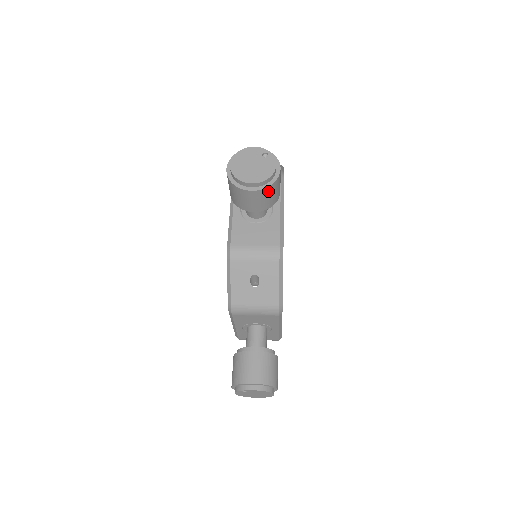
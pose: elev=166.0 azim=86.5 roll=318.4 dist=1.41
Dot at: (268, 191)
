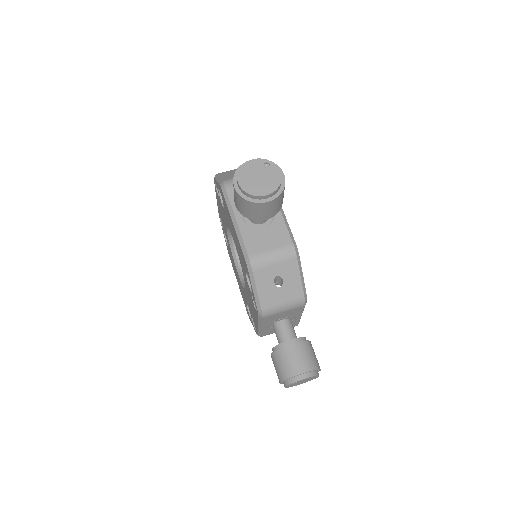
Dot at: (279, 198)
